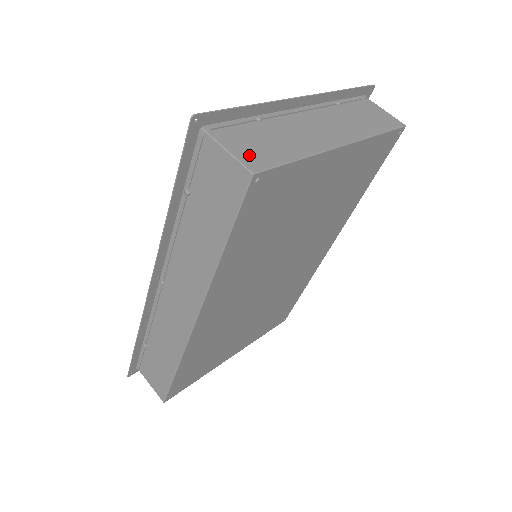
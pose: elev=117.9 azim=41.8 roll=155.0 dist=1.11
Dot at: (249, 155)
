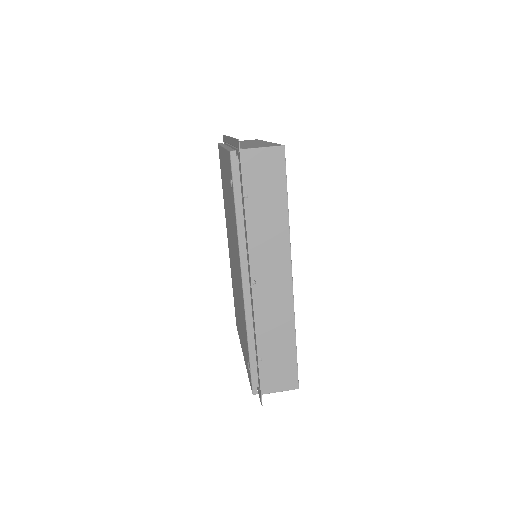
Dot at: occluded
